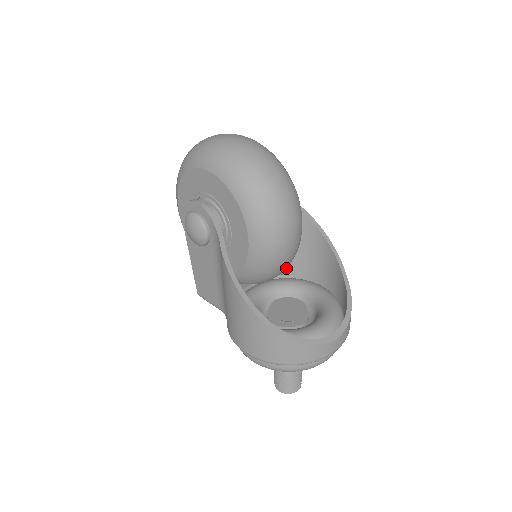
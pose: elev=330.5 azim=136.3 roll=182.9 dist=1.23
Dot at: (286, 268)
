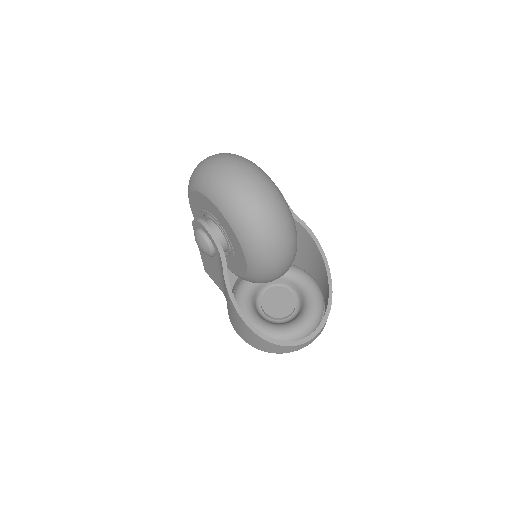
Dot at: occluded
